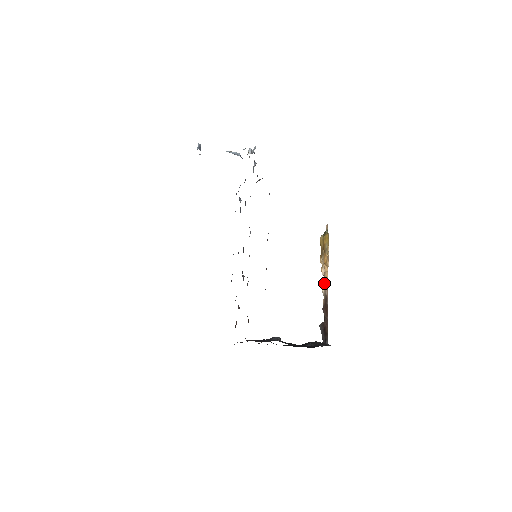
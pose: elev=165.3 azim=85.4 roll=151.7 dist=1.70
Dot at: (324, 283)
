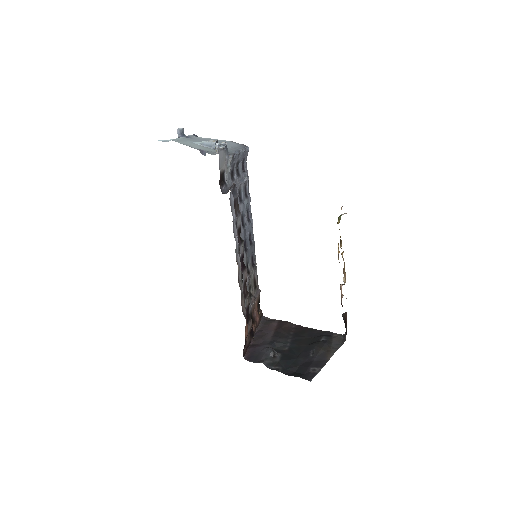
Dot at: (344, 273)
